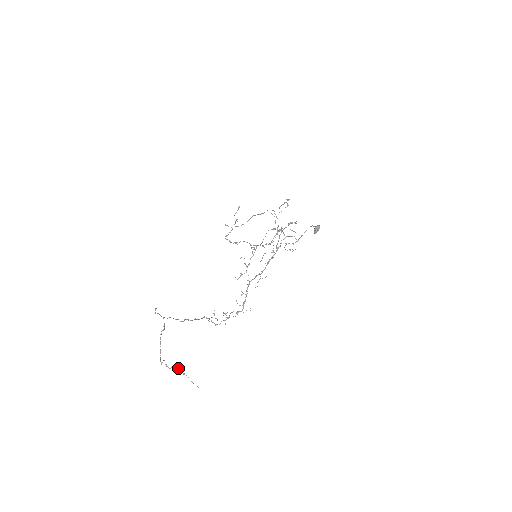
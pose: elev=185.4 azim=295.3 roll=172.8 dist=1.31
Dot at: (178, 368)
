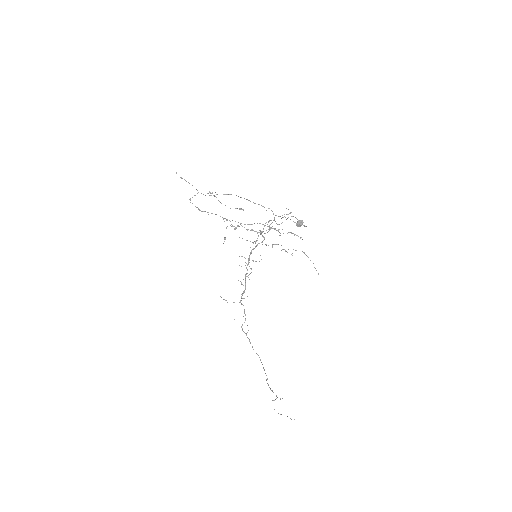
Dot at: occluded
